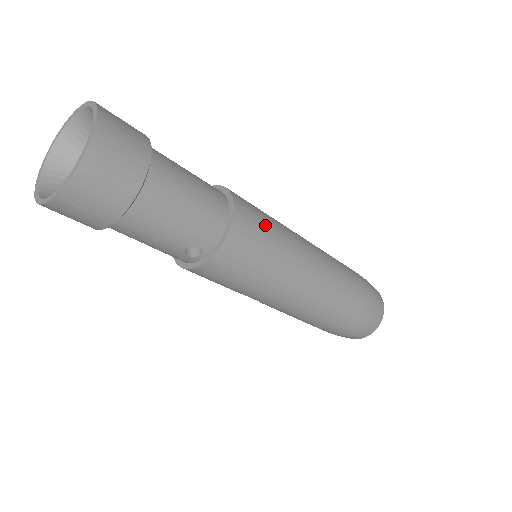
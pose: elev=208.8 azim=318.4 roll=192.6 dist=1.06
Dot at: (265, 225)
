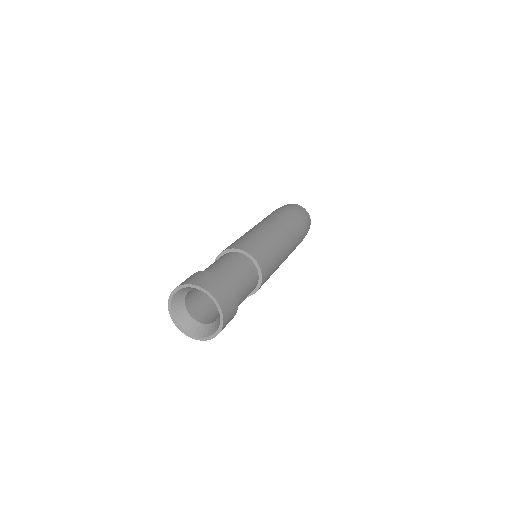
Dot at: (271, 261)
